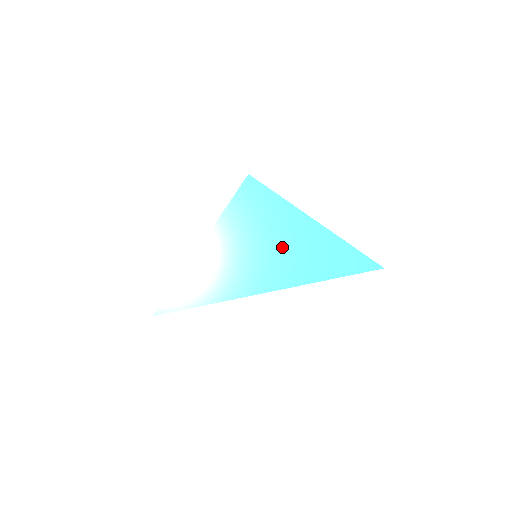
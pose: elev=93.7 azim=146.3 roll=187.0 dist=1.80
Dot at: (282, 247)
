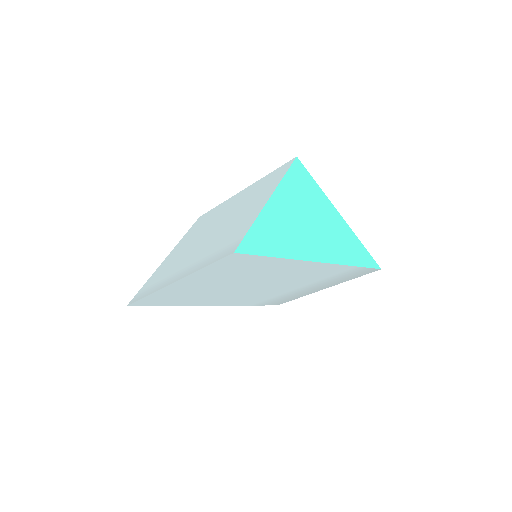
Dot at: (324, 226)
